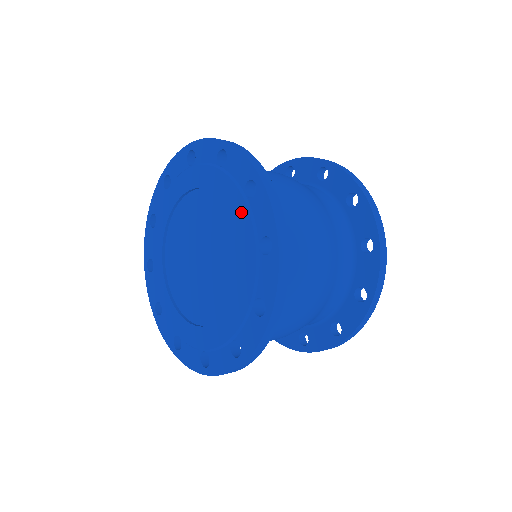
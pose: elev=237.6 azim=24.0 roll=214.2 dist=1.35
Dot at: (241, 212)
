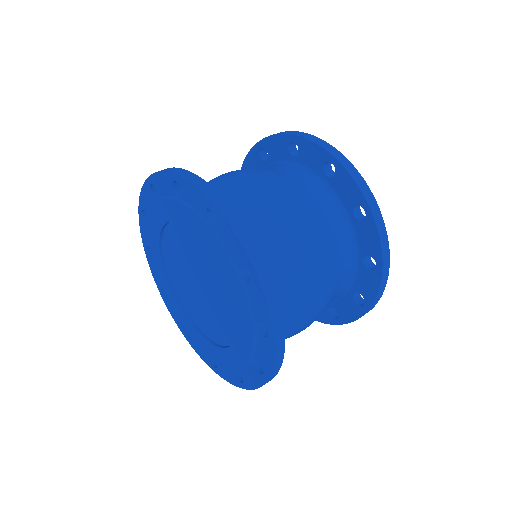
Dot at: (163, 208)
